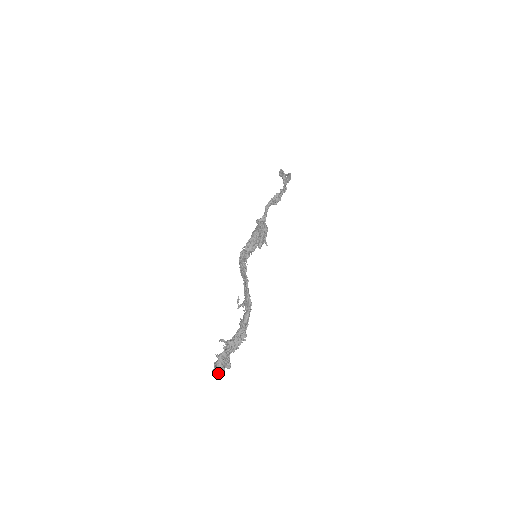
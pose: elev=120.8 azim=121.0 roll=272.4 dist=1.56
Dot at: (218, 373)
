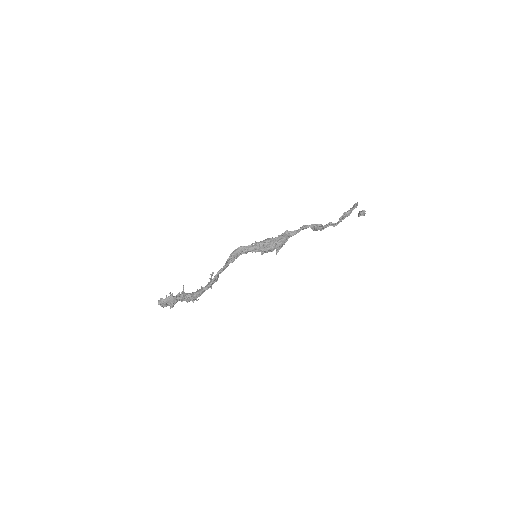
Dot at: (160, 305)
